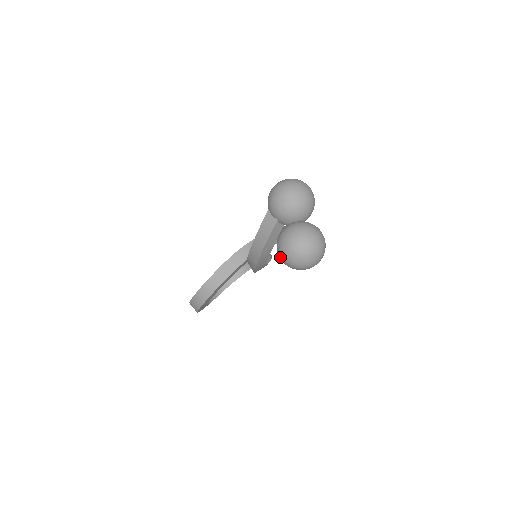
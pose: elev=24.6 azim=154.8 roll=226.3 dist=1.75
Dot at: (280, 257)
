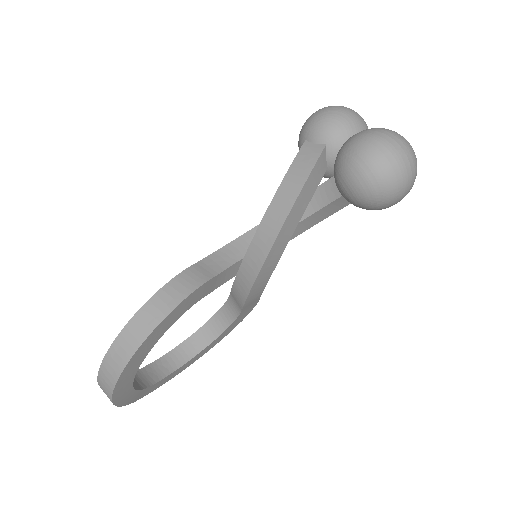
Dot at: (354, 167)
